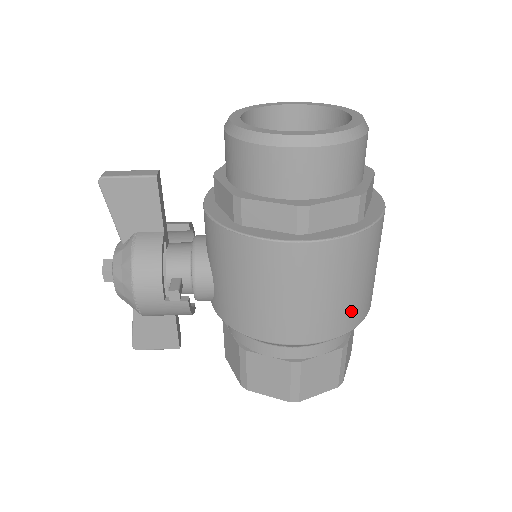
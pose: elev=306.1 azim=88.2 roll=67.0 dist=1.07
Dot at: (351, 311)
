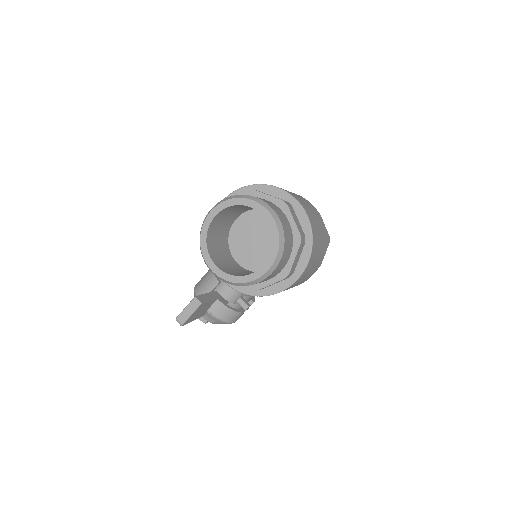
Dot at: (323, 248)
